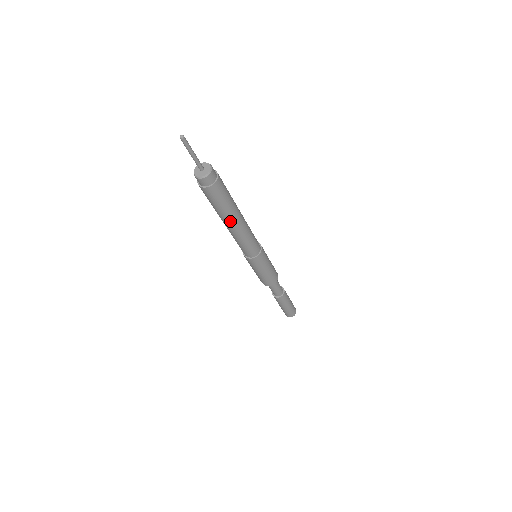
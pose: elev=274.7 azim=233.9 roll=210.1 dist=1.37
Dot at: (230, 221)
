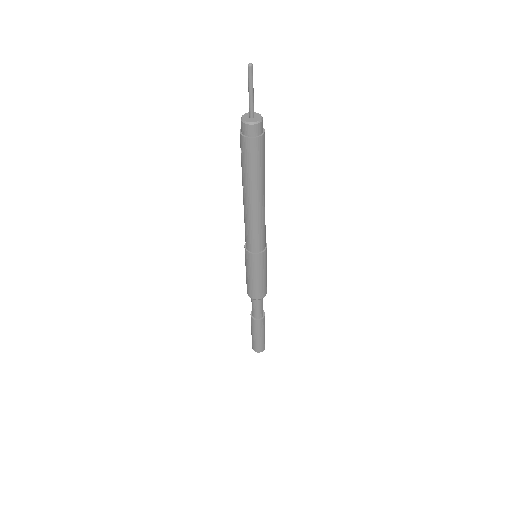
Dot at: (253, 194)
